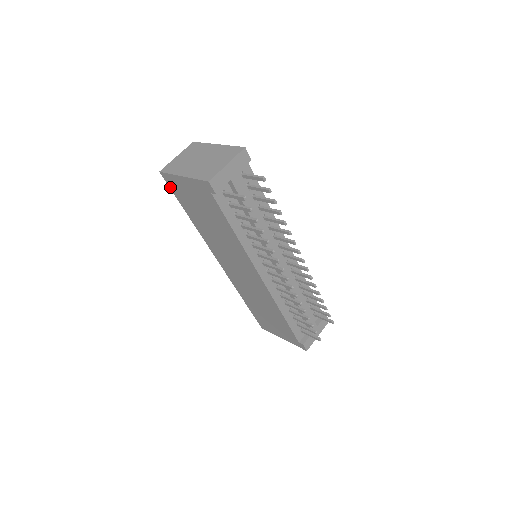
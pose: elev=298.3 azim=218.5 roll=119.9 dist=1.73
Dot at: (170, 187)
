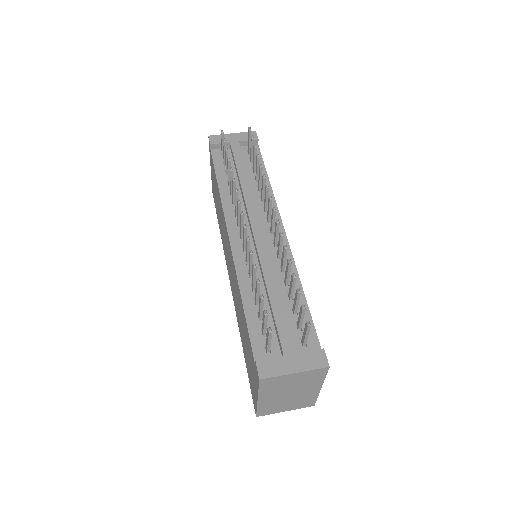
Dot at: occluded
